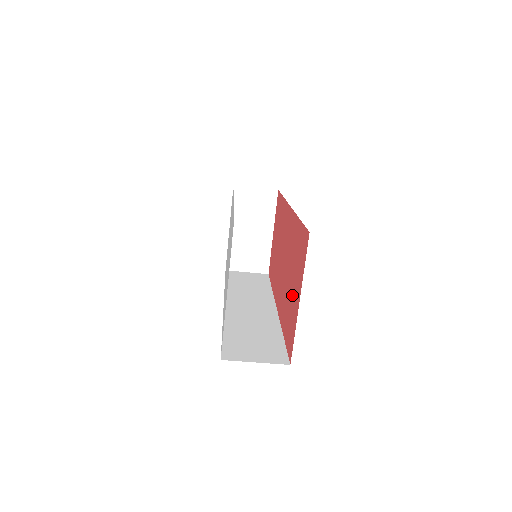
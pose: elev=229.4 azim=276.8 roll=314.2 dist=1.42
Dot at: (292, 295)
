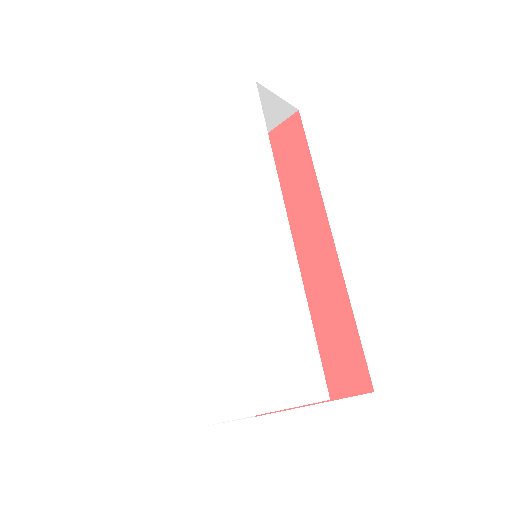
Dot at: occluded
